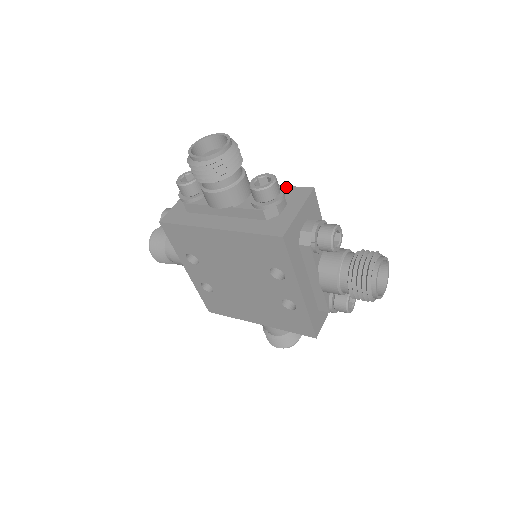
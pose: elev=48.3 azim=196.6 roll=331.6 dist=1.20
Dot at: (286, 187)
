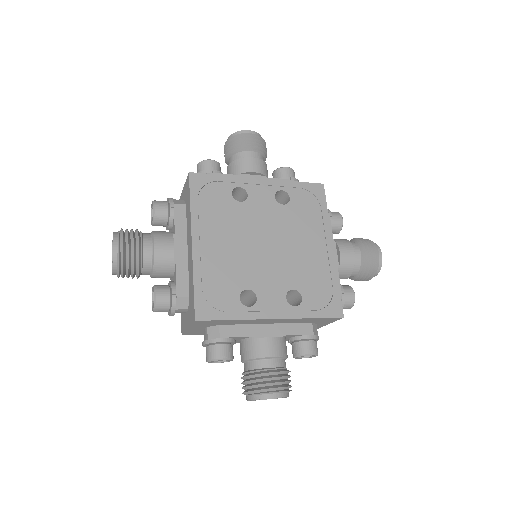
Dot at: (193, 289)
